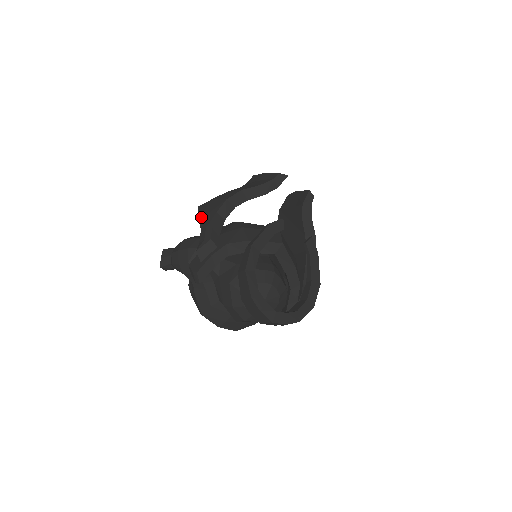
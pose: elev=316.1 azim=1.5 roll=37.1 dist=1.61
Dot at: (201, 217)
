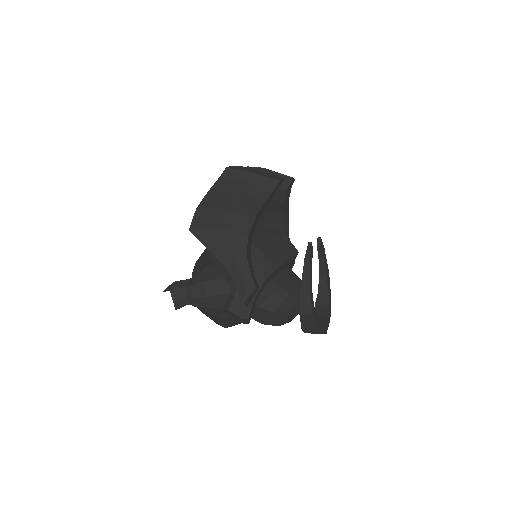
Dot at: (221, 257)
